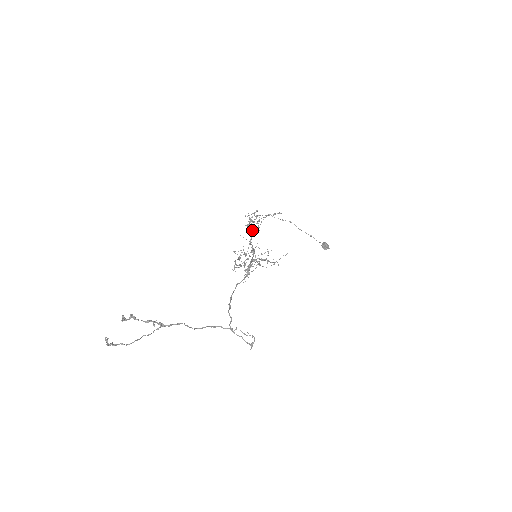
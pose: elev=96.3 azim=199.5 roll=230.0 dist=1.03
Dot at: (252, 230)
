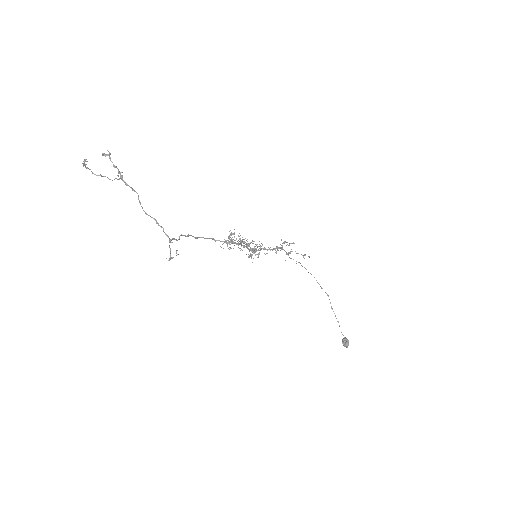
Dot at: occluded
